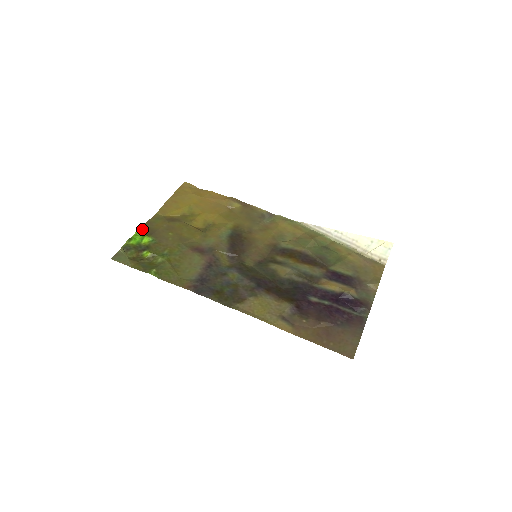
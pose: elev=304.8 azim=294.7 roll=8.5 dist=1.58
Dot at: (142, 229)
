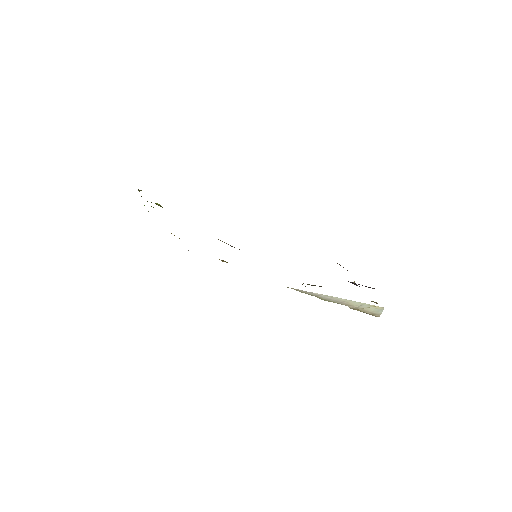
Dot at: (148, 211)
